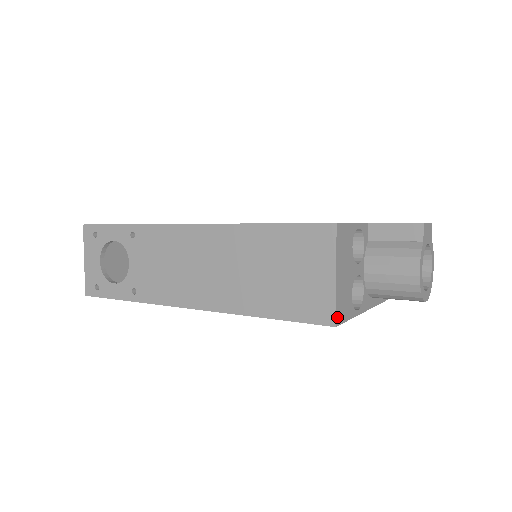
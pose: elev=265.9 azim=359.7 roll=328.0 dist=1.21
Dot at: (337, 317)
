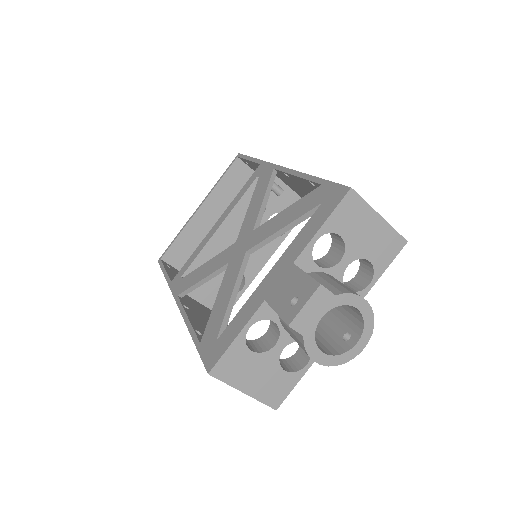
Dot at: (273, 405)
